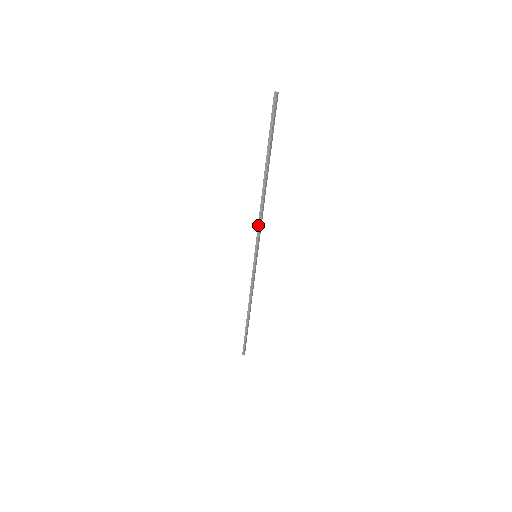
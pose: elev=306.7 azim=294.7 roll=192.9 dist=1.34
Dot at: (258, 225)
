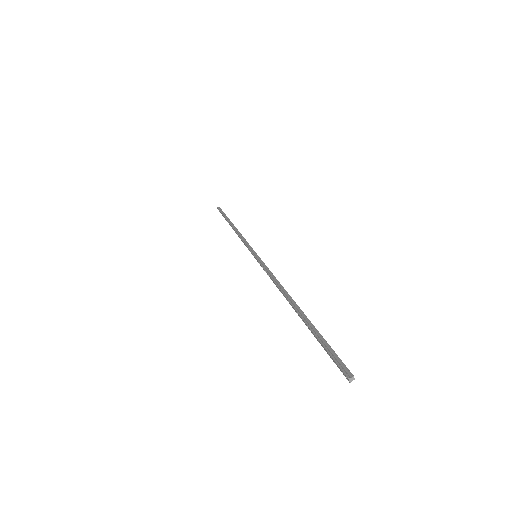
Dot at: occluded
